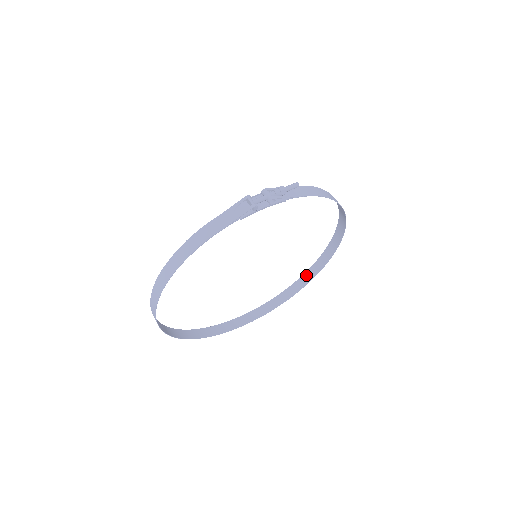
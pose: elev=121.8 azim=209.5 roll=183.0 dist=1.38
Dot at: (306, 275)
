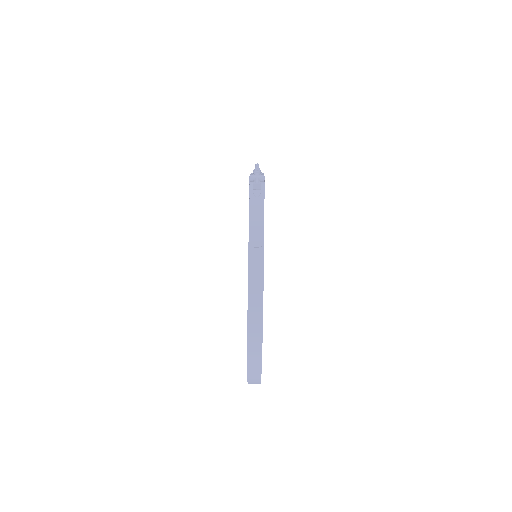
Dot at: occluded
